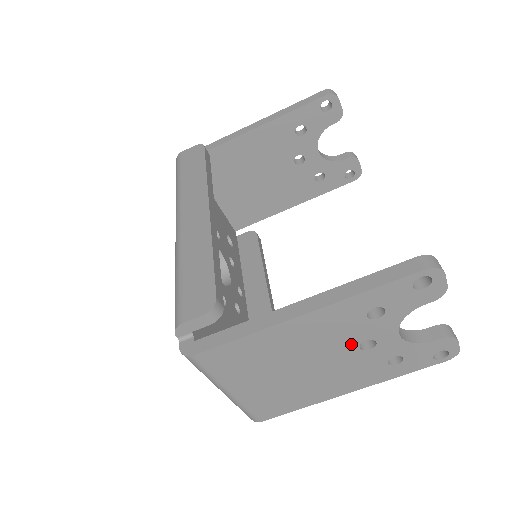
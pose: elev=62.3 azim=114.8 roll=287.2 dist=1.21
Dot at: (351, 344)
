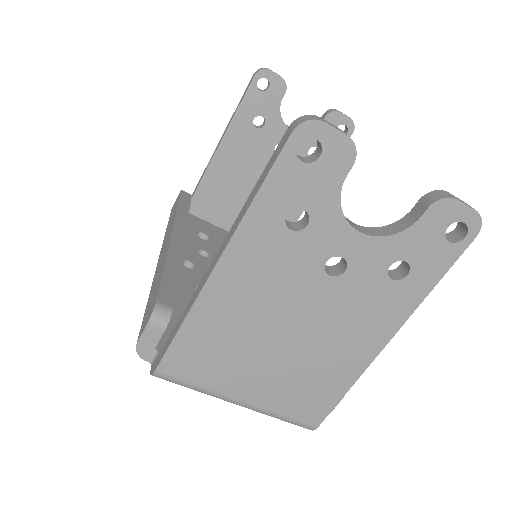
Dot at: (313, 275)
